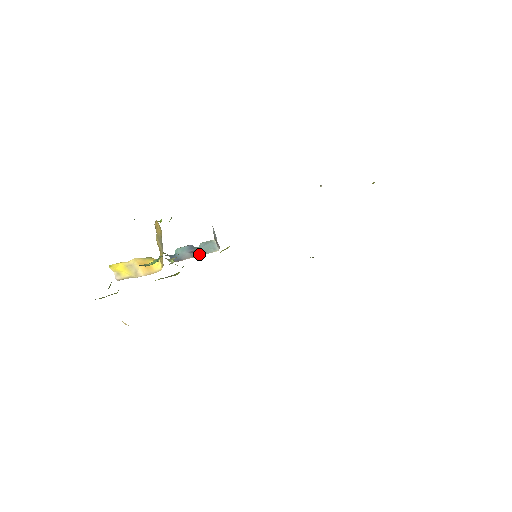
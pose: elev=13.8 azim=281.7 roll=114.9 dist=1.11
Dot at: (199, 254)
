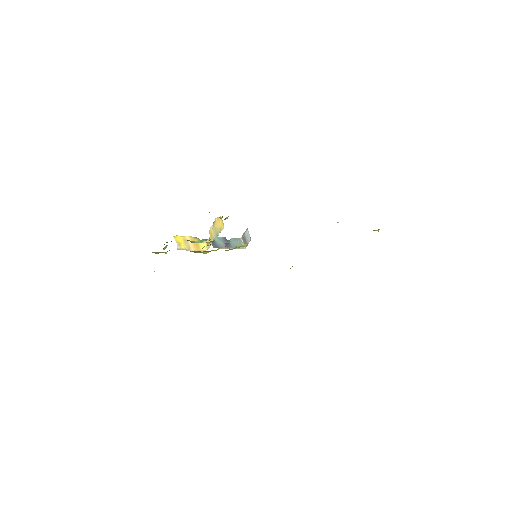
Dot at: (231, 247)
